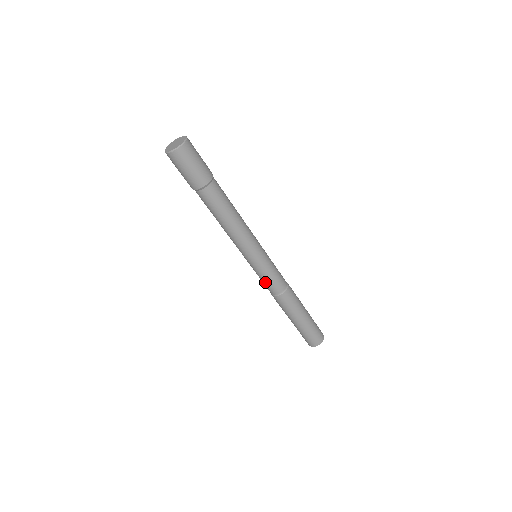
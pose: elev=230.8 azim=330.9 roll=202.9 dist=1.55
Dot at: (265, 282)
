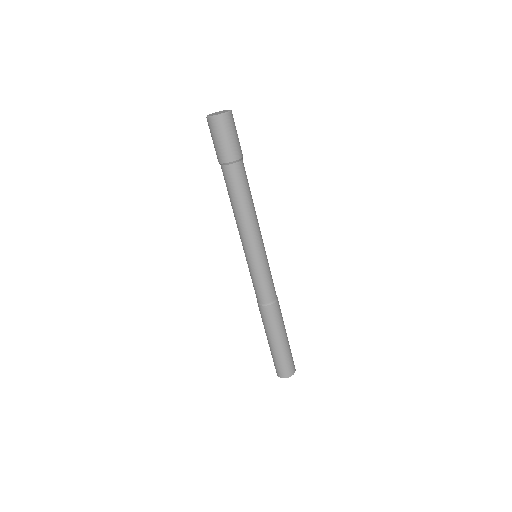
Dot at: (253, 284)
